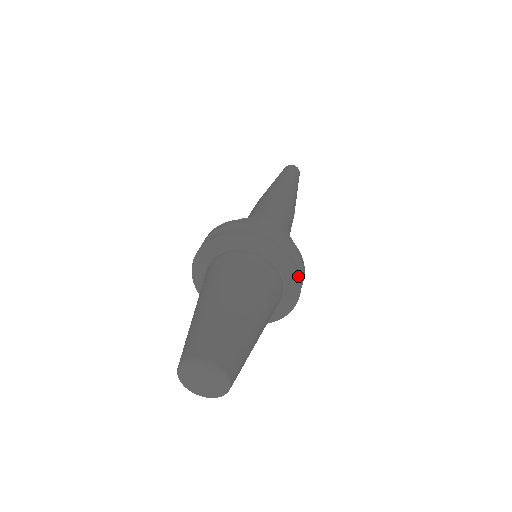
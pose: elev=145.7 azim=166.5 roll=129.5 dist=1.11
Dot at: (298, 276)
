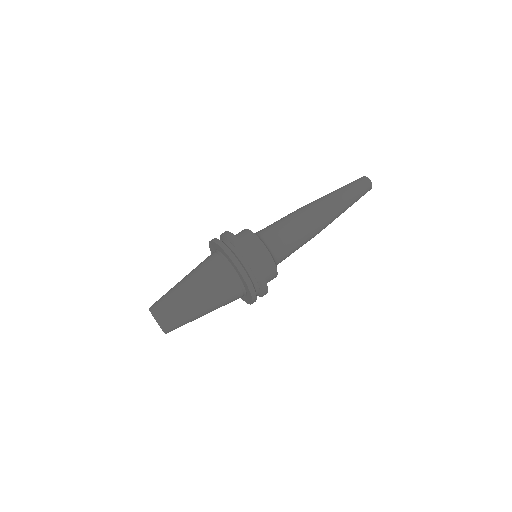
Dot at: (246, 283)
